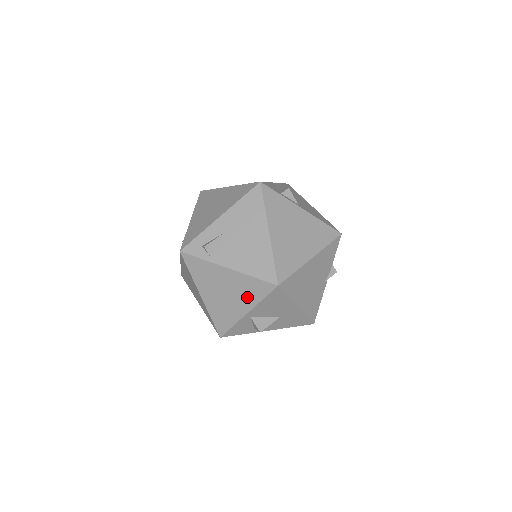
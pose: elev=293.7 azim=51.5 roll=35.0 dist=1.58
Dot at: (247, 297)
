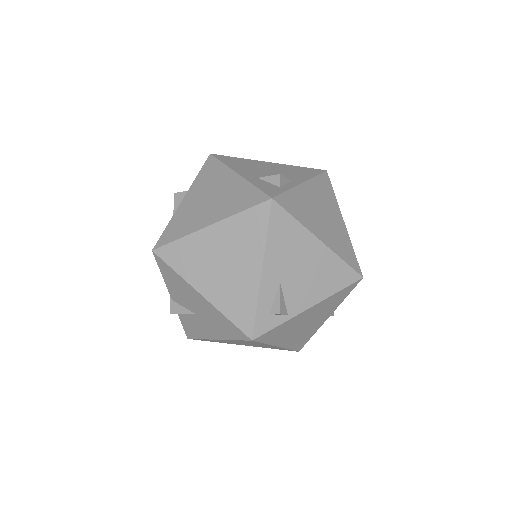
Dot at: (330, 309)
